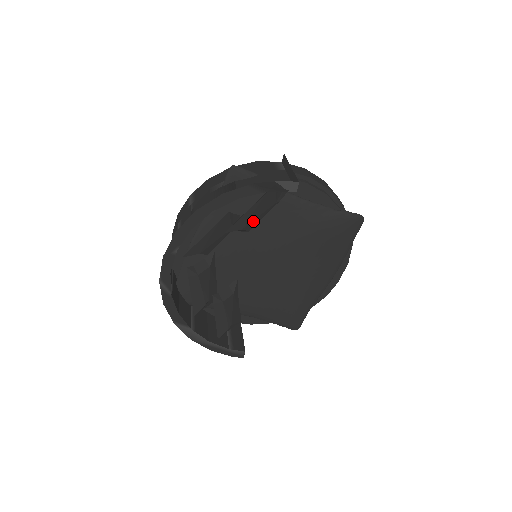
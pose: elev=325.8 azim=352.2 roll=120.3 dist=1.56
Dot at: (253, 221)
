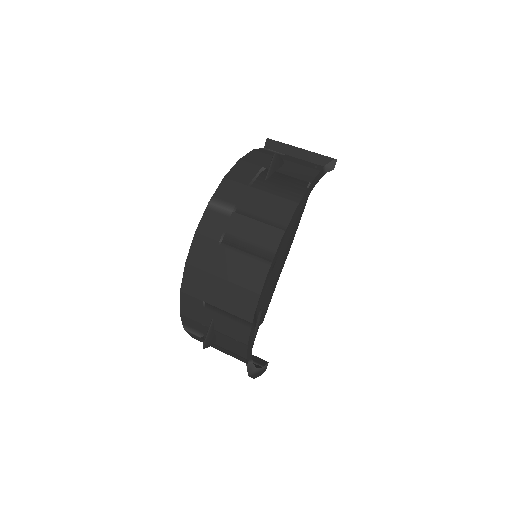
Dot at: occluded
